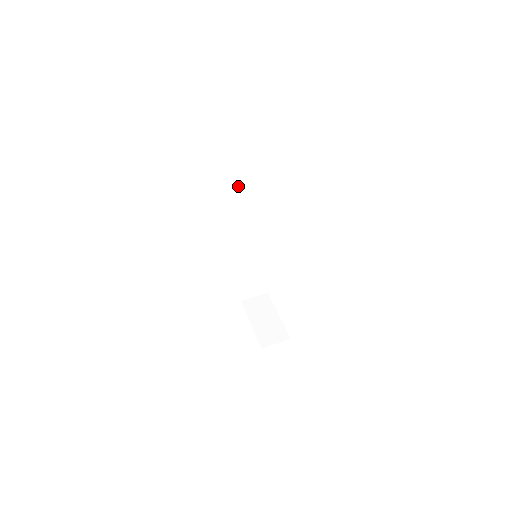
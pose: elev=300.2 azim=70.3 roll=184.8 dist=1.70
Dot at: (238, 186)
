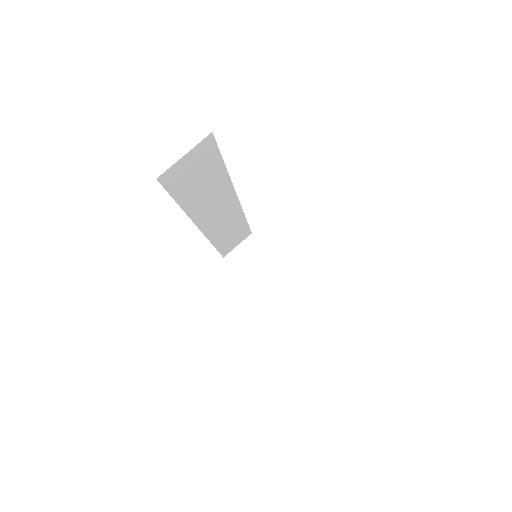
Dot at: (203, 183)
